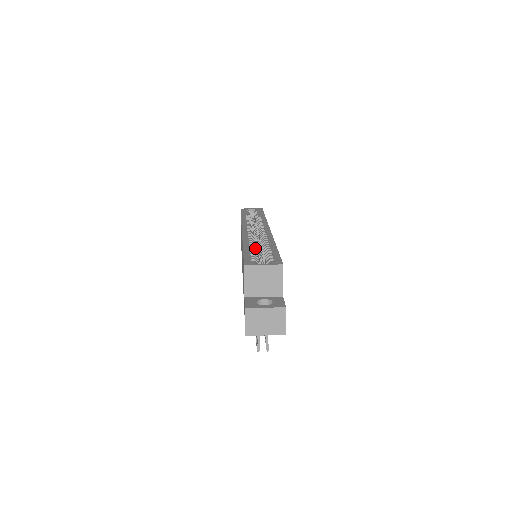
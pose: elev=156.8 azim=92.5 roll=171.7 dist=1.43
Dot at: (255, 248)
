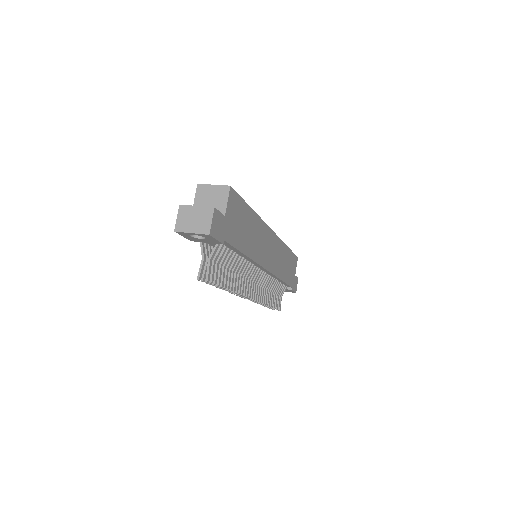
Dot at: occluded
